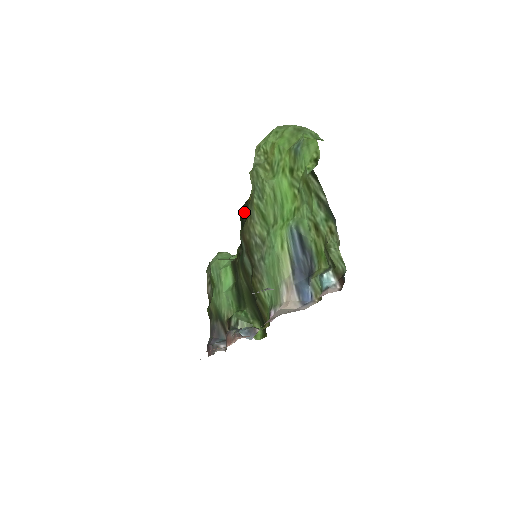
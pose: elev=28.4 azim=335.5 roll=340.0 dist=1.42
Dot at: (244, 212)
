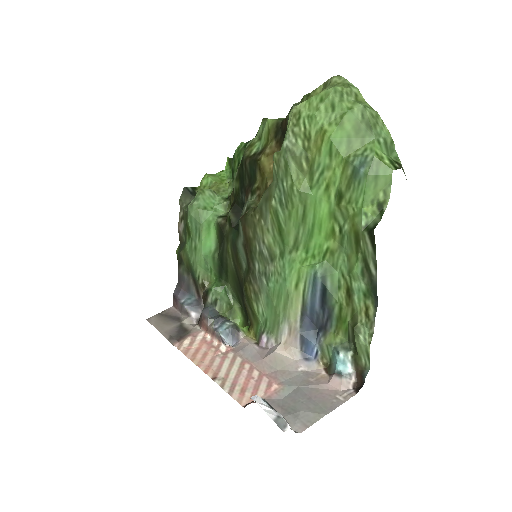
Dot at: (248, 172)
